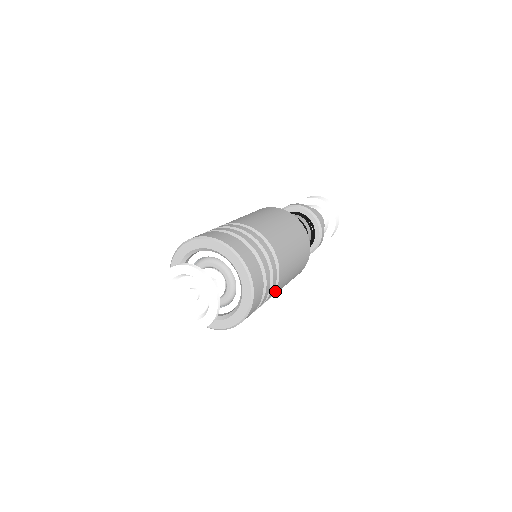
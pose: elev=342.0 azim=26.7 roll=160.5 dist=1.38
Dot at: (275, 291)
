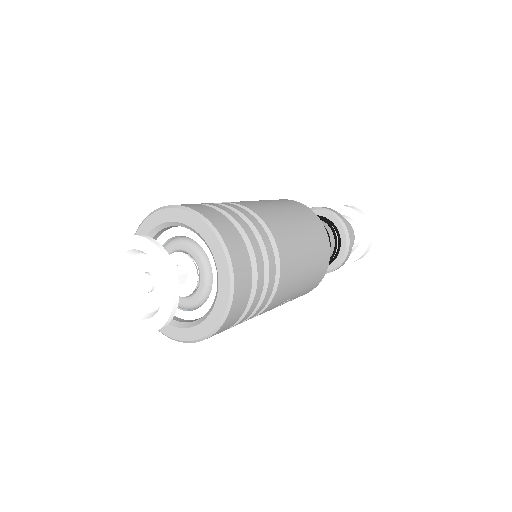
Dot at: (281, 264)
